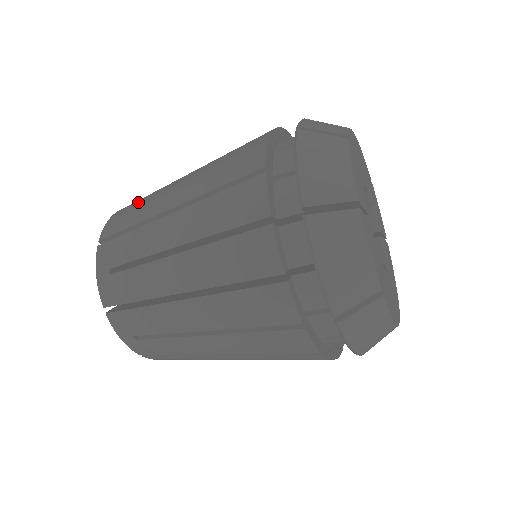
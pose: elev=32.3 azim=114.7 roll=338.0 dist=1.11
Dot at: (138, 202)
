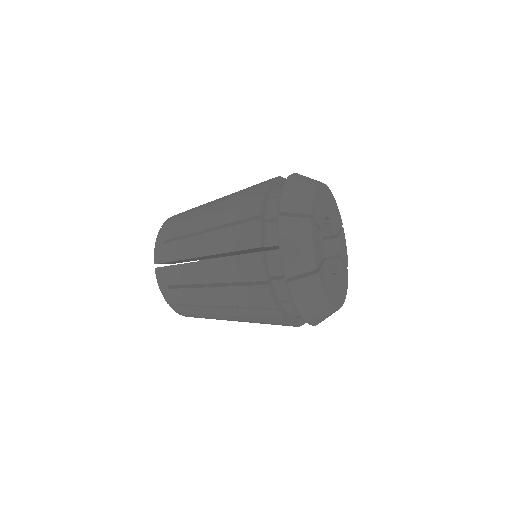
Dot at: occluded
